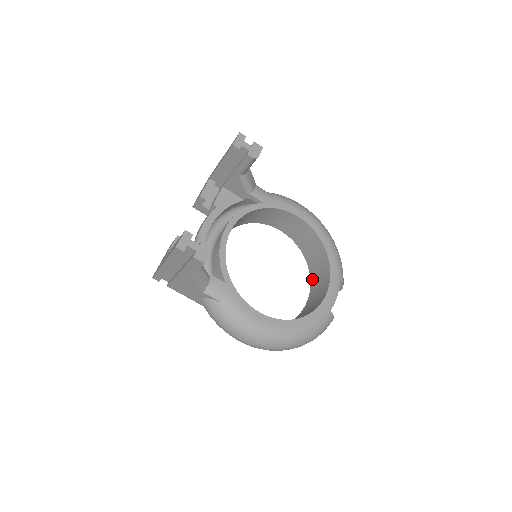
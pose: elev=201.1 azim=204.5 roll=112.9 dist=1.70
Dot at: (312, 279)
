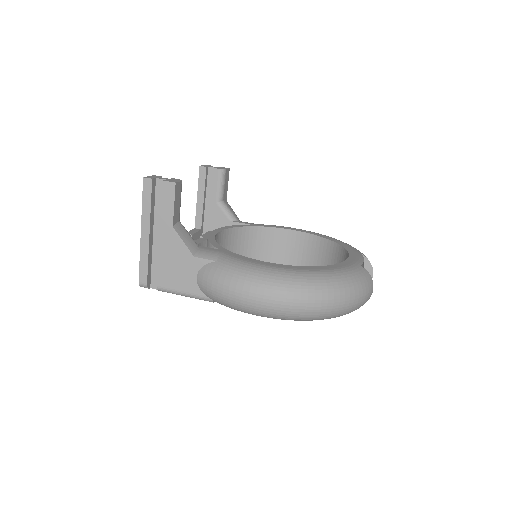
Dot at: occluded
